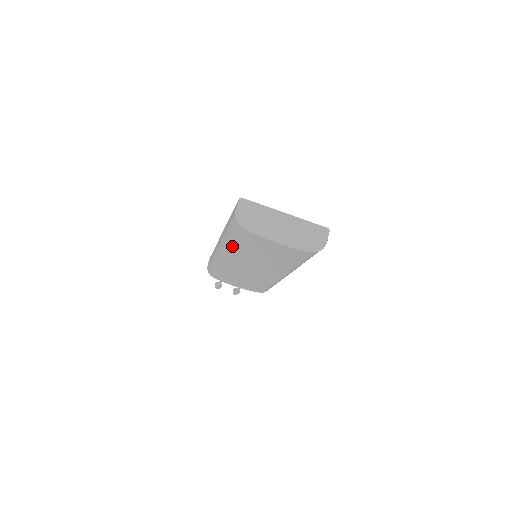
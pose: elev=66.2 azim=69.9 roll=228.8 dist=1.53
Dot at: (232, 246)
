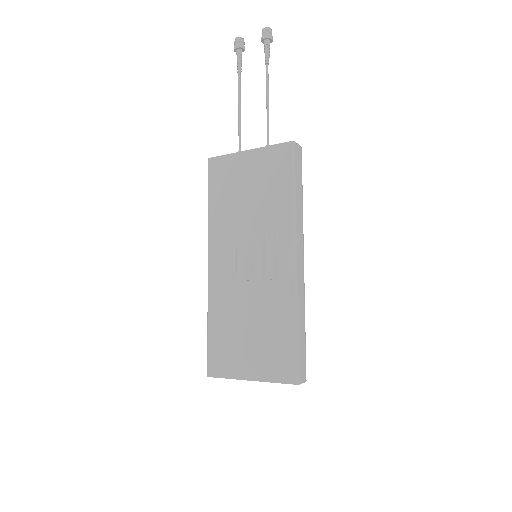
Dot at: occluded
